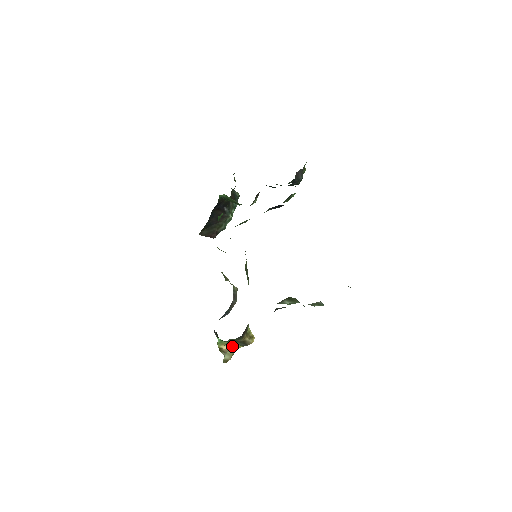
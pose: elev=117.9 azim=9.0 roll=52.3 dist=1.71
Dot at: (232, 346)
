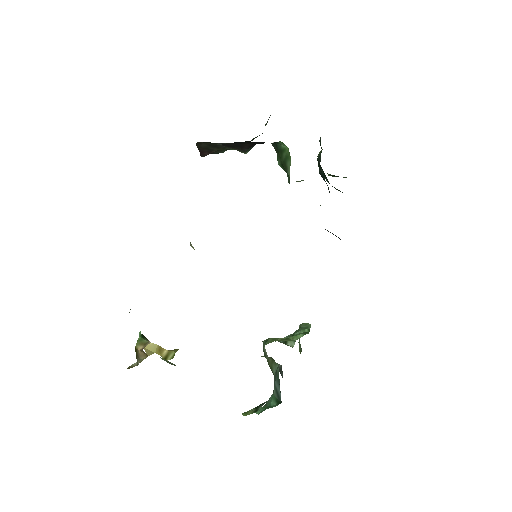
Dot at: (146, 345)
